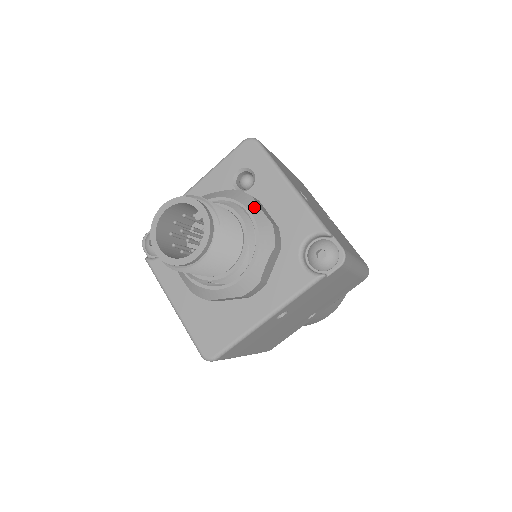
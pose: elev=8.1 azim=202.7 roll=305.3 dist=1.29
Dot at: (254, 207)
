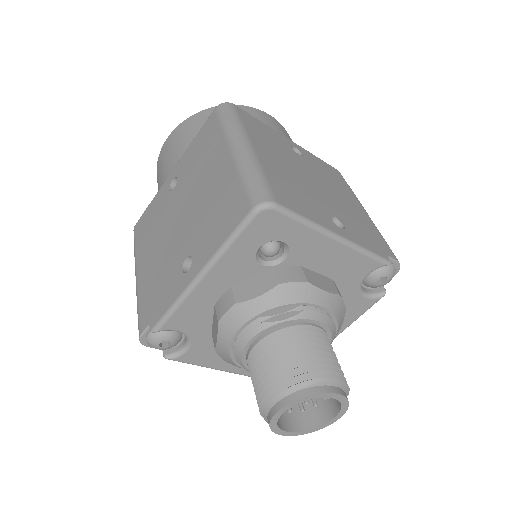
Dot at: (319, 296)
